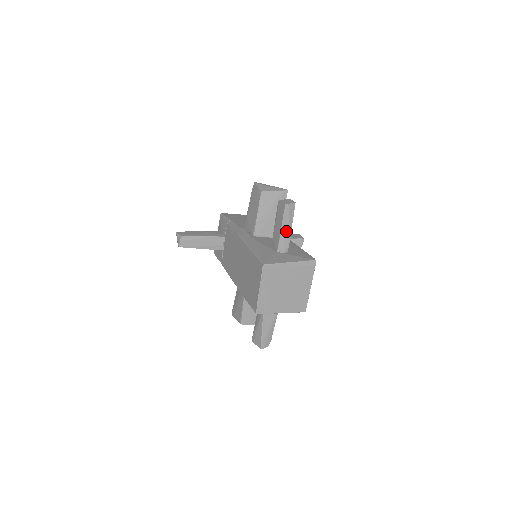
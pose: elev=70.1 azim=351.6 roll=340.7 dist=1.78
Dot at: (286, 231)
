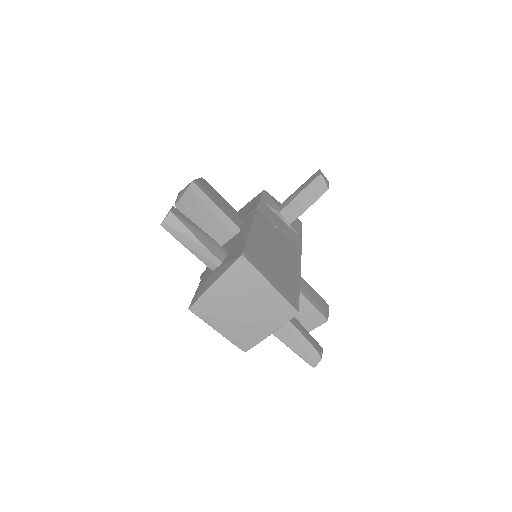
Dot at: (194, 246)
